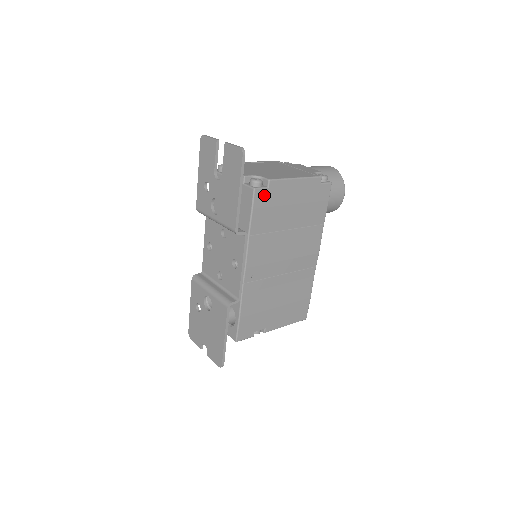
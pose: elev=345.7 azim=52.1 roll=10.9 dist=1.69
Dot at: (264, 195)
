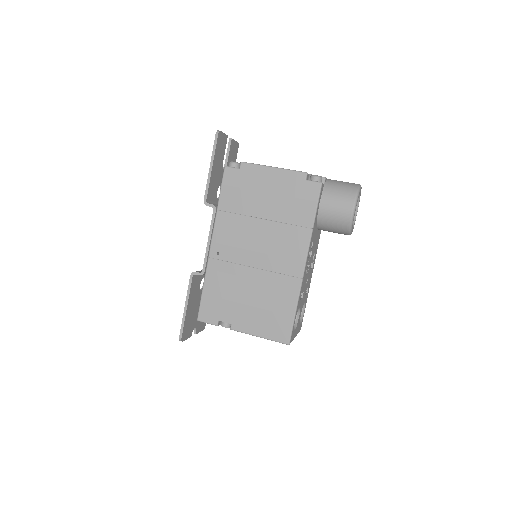
Dot at: (235, 175)
